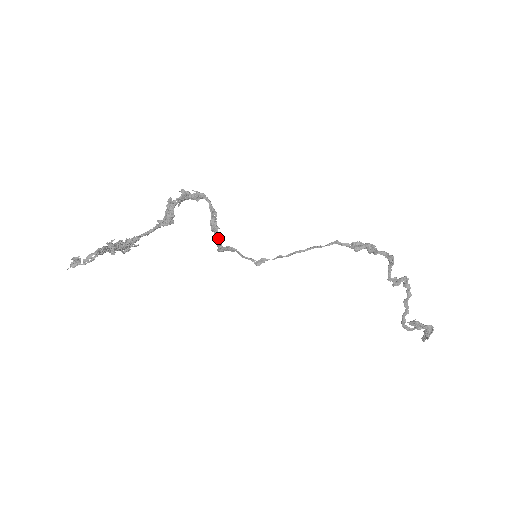
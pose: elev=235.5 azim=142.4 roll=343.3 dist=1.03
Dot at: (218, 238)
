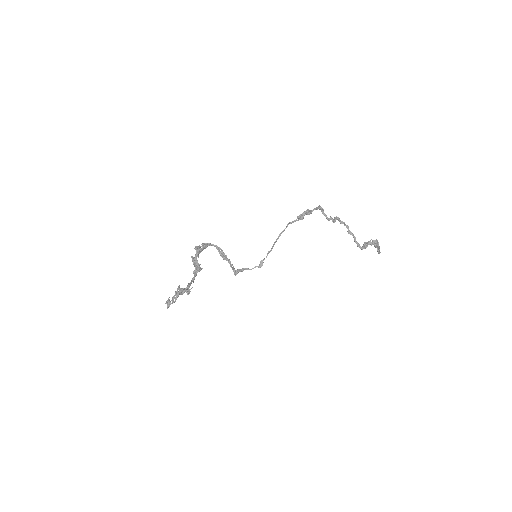
Dot at: (230, 262)
